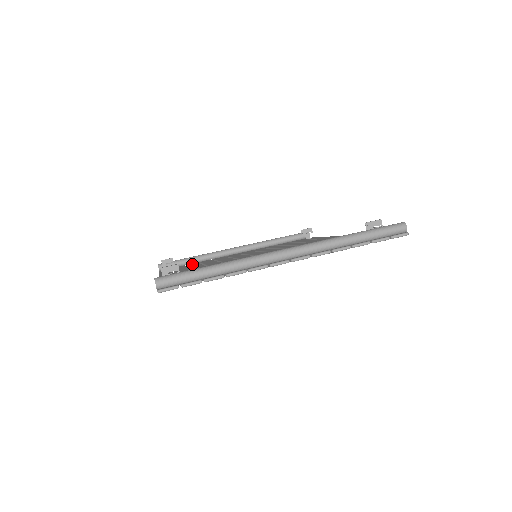
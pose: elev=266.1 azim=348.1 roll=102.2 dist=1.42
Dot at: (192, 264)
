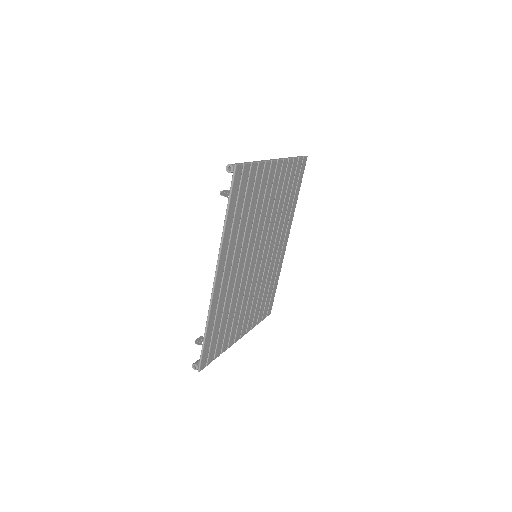
Dot at: occluded
